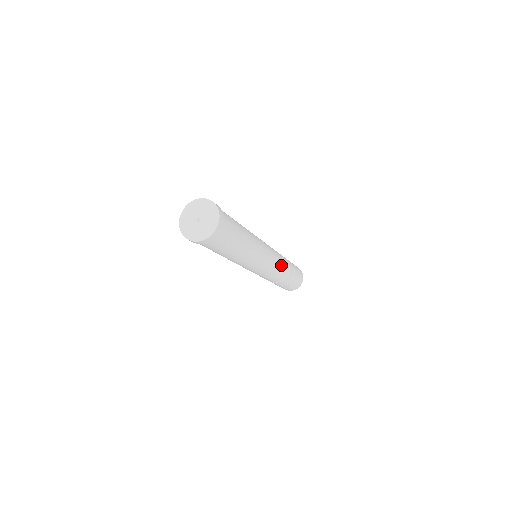
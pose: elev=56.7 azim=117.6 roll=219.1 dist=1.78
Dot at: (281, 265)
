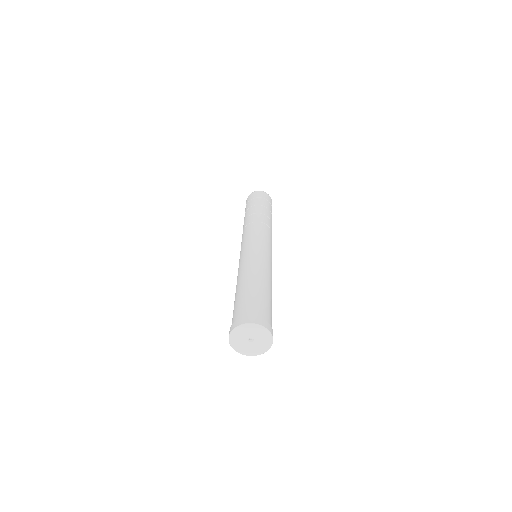
Dot at: occluded
